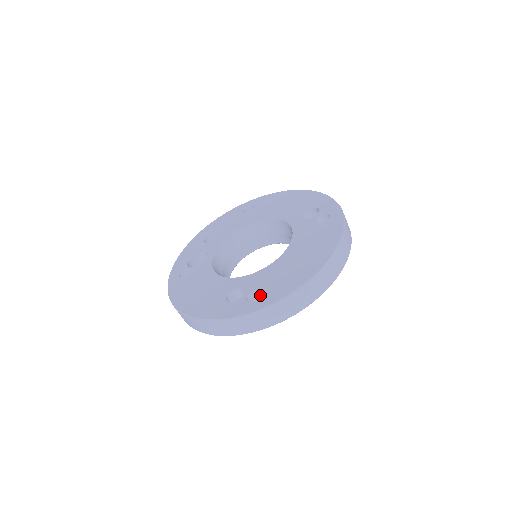
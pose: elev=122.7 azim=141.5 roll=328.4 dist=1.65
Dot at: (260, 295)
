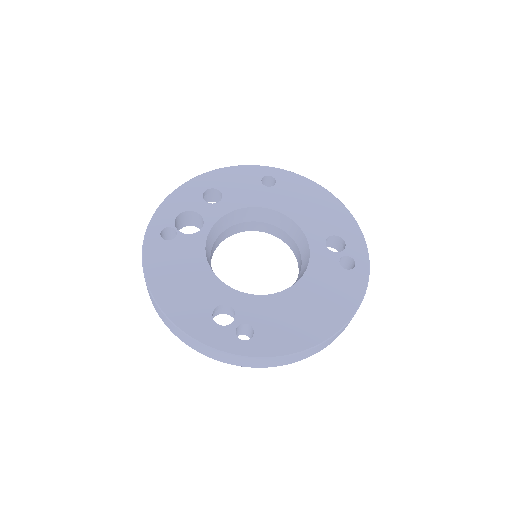
Dot at: (250, 329)
